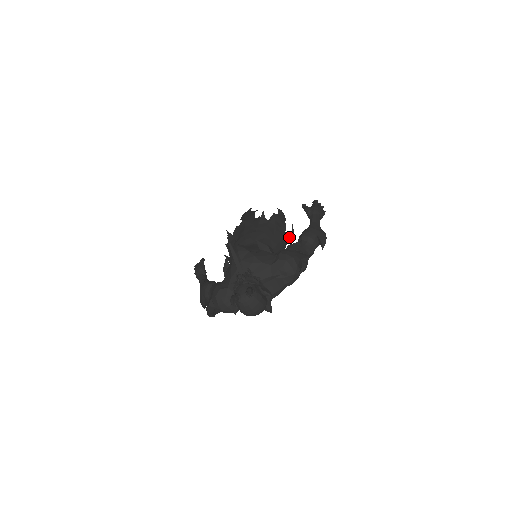
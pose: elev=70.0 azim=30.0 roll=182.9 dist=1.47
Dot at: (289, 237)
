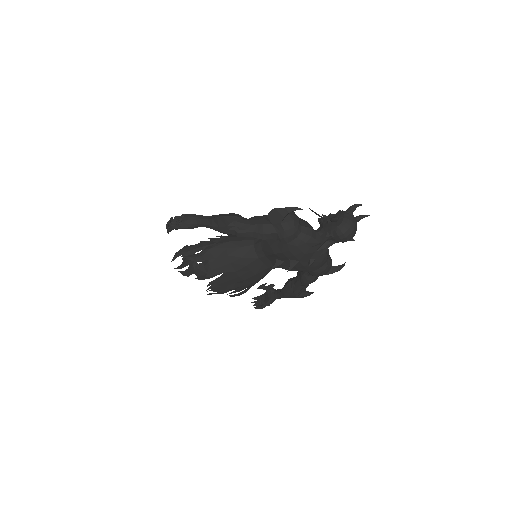
Dot at: occluded
